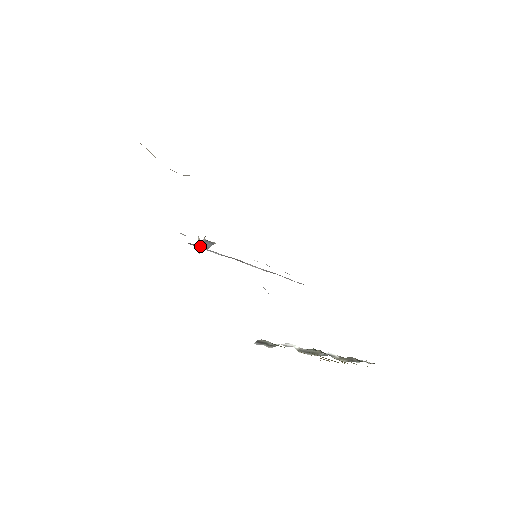
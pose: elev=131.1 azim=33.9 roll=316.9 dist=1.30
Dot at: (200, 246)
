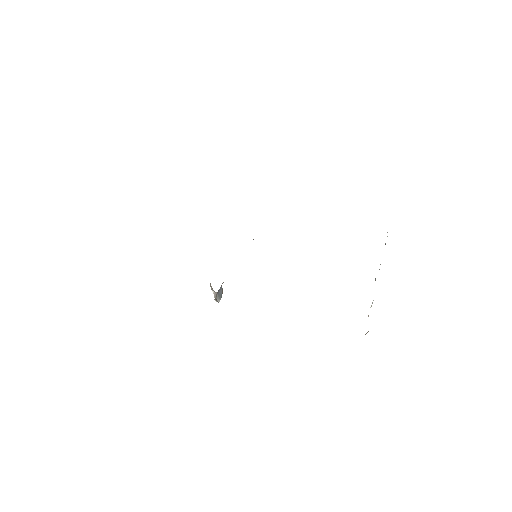
Dot at: (218, 300)
